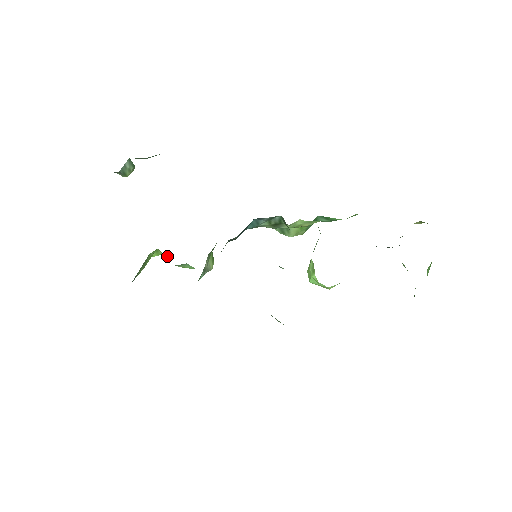
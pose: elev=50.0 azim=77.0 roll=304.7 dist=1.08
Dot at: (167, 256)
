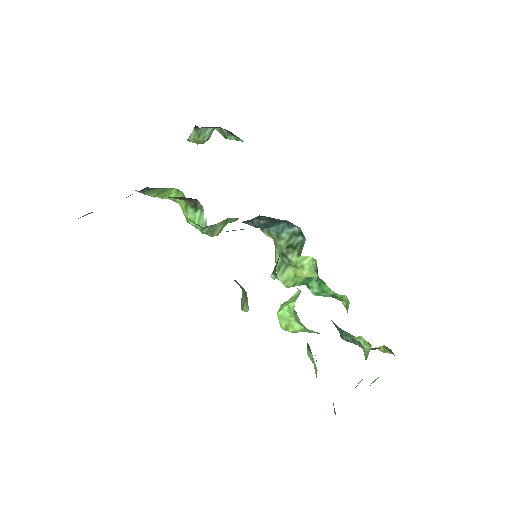
Dot at: (183, 203)
